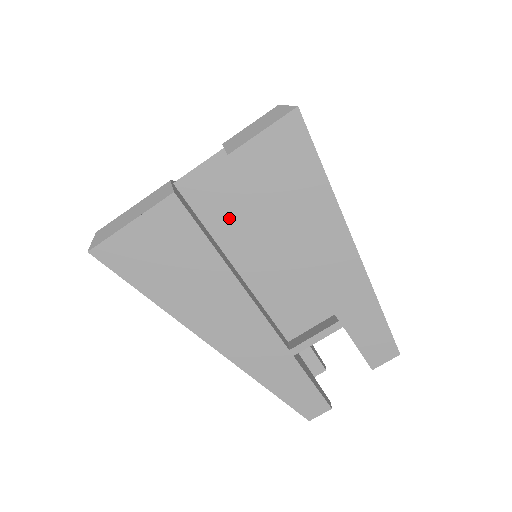
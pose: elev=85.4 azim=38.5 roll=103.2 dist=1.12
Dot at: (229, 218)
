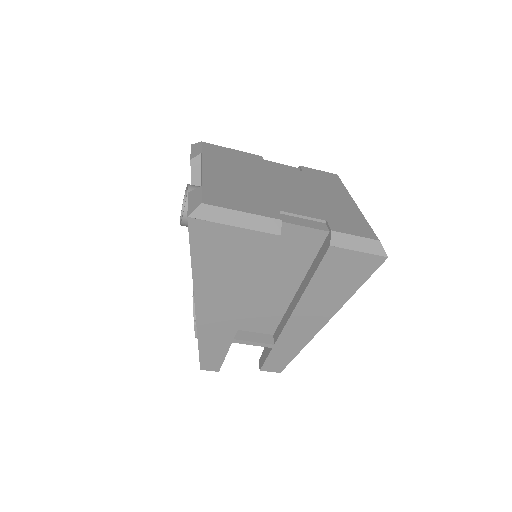
Dot at: (285, 261)
